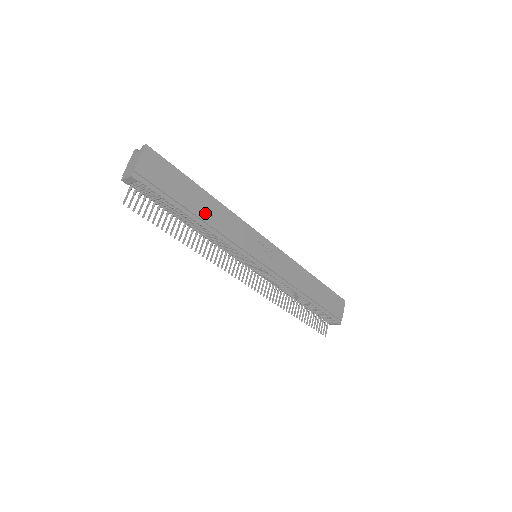
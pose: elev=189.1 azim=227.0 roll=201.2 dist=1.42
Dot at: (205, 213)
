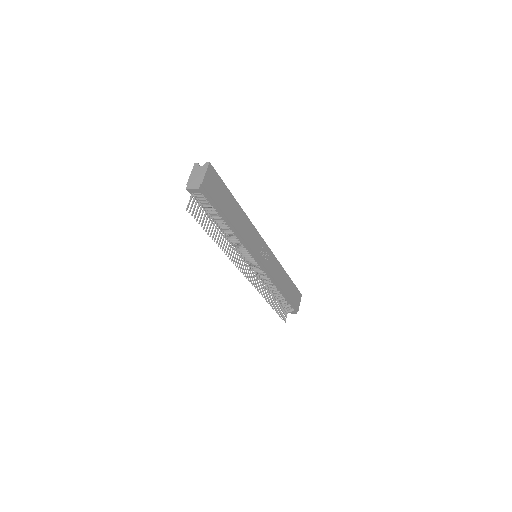
Dot at: (236, 221)
